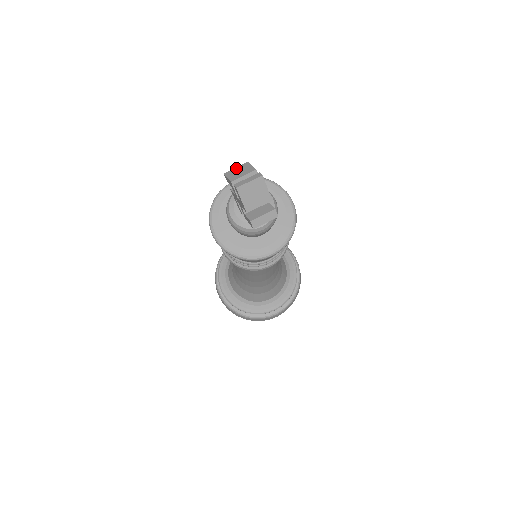
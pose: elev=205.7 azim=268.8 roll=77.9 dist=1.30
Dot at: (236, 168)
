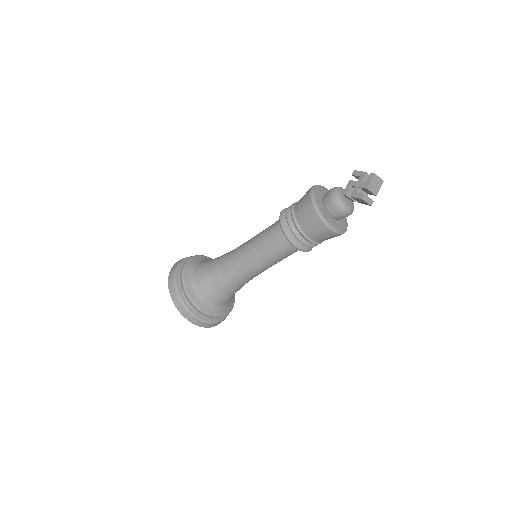
Dot at: occluded
